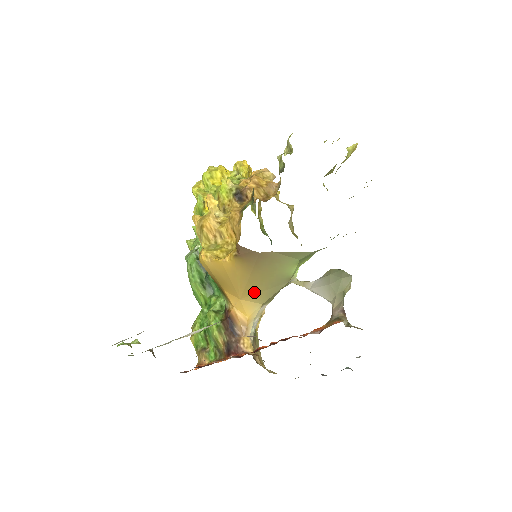
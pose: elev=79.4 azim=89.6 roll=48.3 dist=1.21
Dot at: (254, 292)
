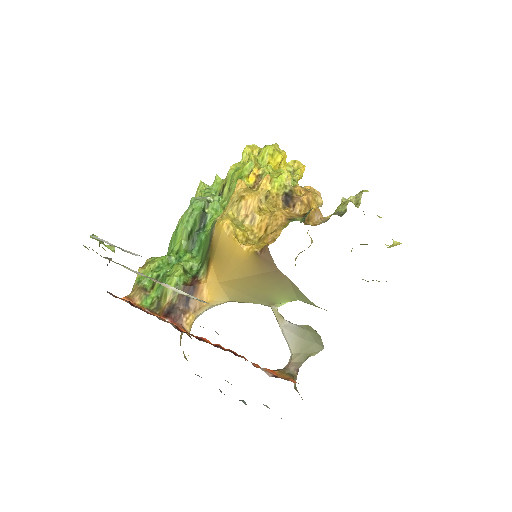
Dot at: (236, 288)
